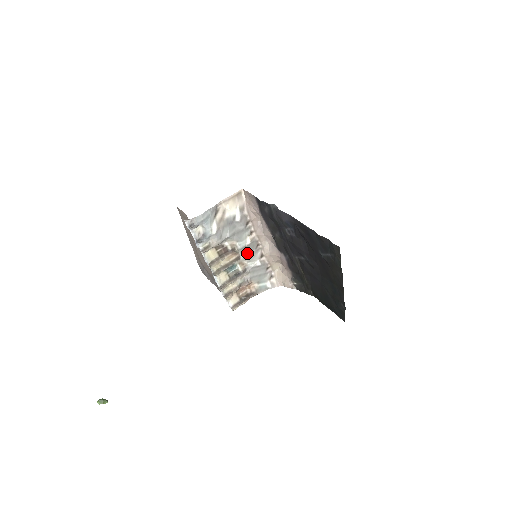
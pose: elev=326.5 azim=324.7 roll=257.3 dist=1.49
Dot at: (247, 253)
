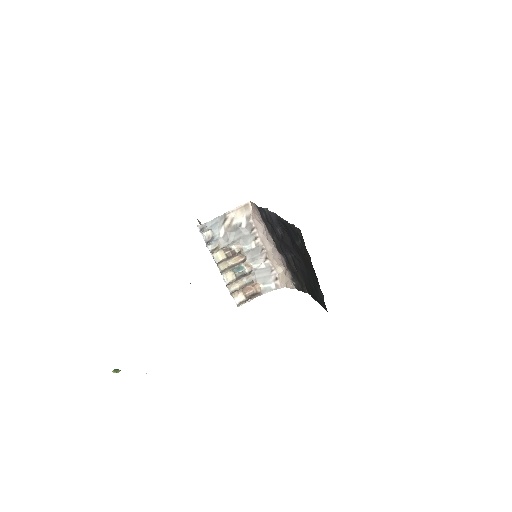
Dot at: (252, 256)
